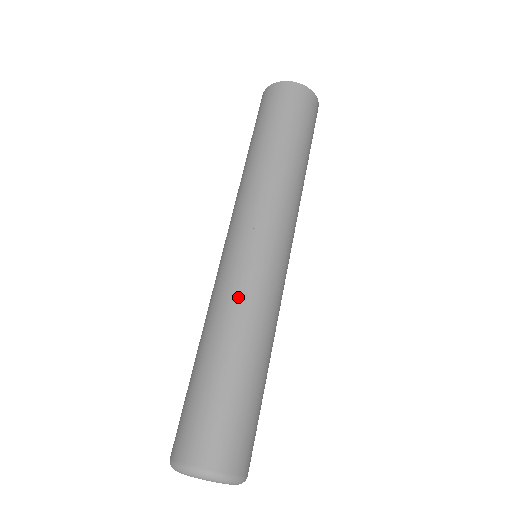
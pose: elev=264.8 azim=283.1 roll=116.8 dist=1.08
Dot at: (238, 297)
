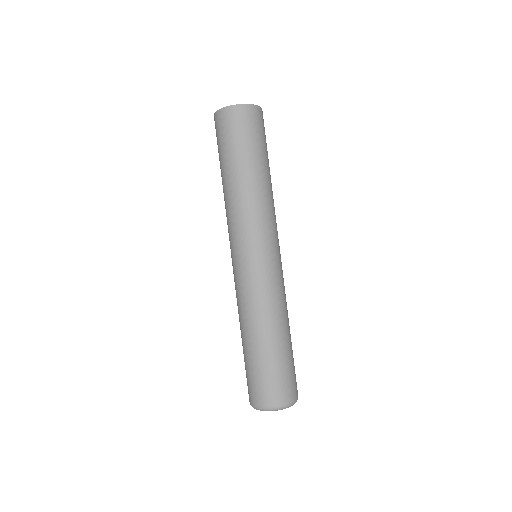
Dot at: (256, 299)
